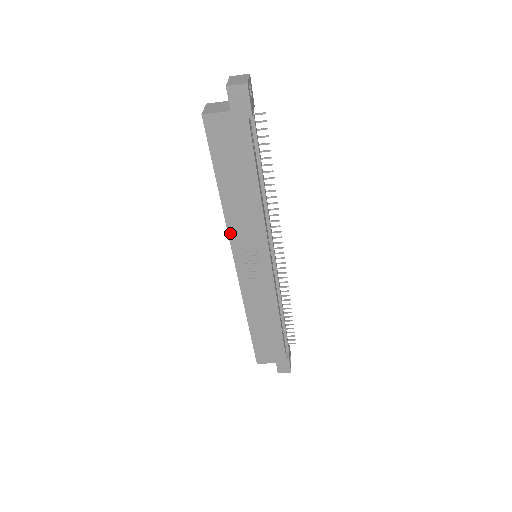
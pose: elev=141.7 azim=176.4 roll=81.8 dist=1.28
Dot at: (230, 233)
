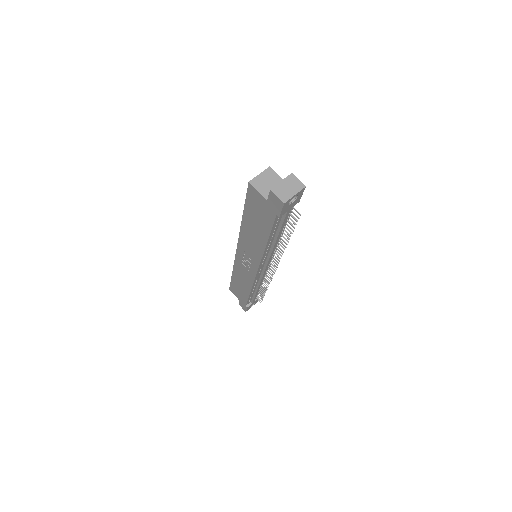
Dot at: (240, 238)
